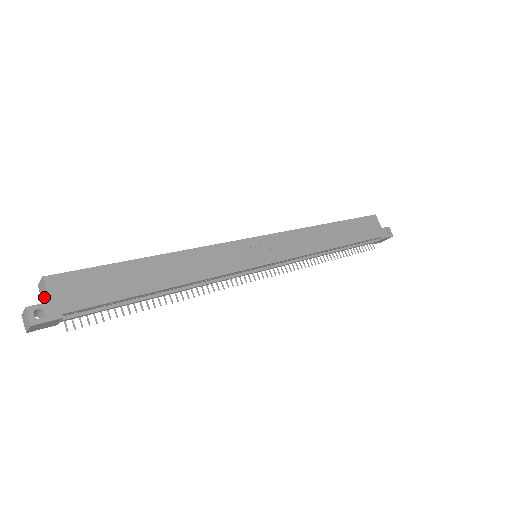
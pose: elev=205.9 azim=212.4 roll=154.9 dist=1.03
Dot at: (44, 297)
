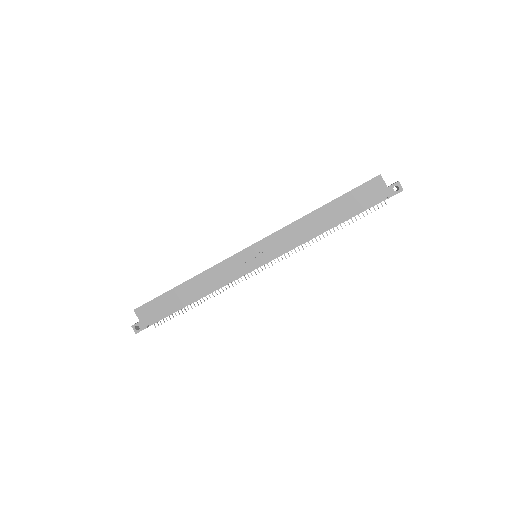
Dot at: occluded
